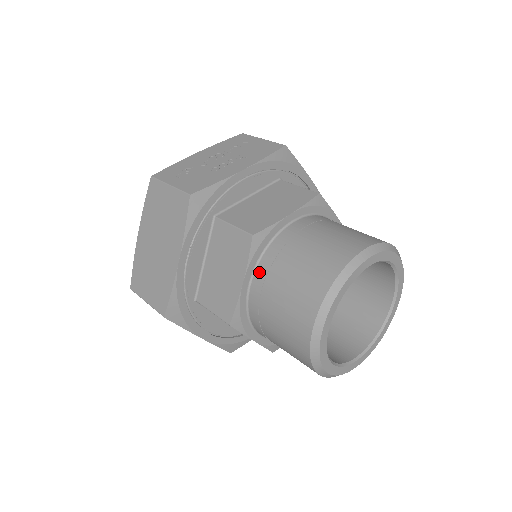
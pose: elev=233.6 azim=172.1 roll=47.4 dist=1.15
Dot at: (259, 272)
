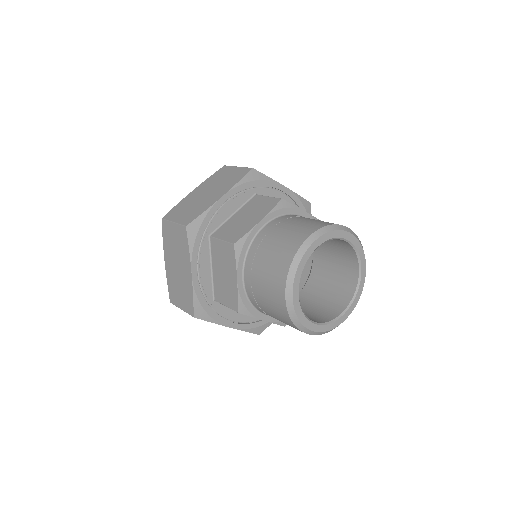
Dot at: (274, 222)
